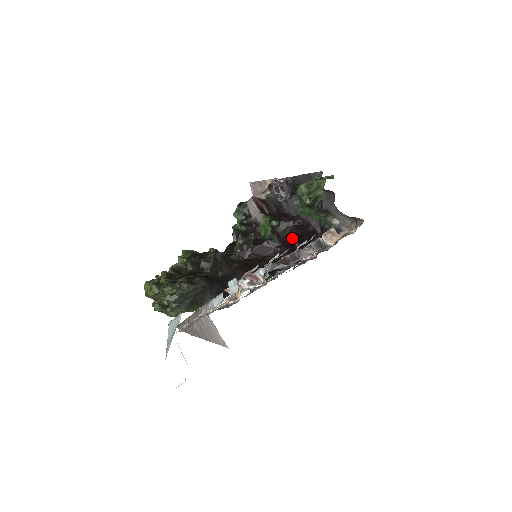
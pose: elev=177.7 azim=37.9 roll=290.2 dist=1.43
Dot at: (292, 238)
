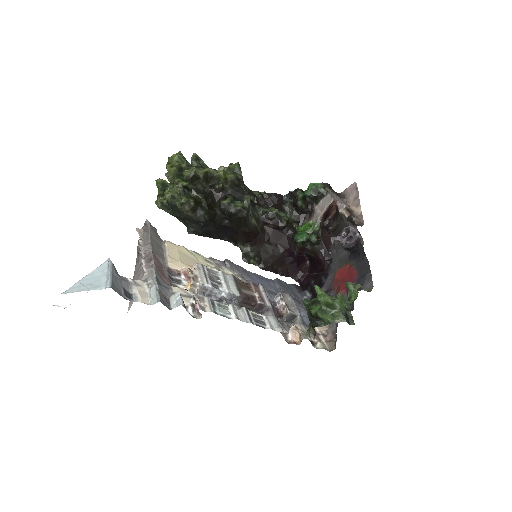
Dot at: (310, 259)
